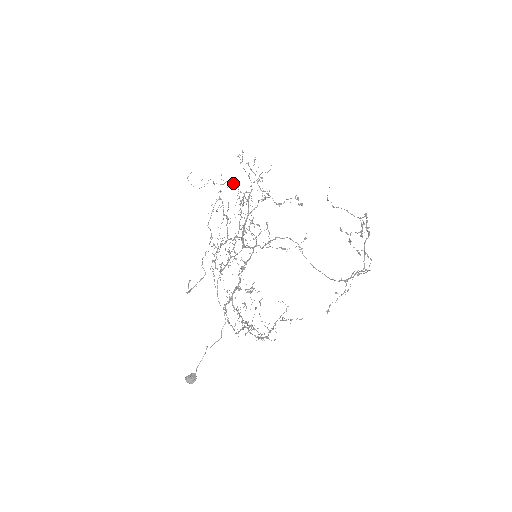
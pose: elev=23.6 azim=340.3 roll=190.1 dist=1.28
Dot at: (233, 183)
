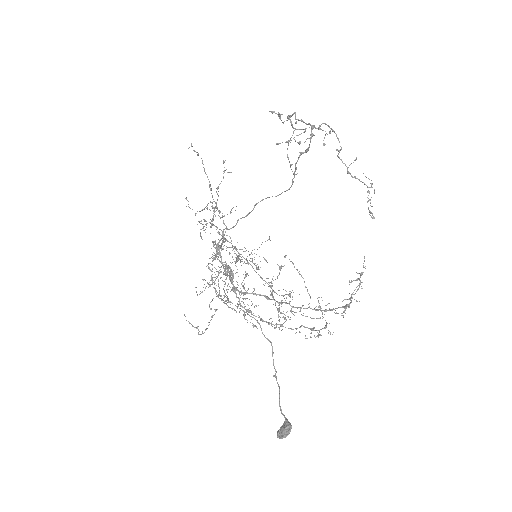
Dot at: occluded
